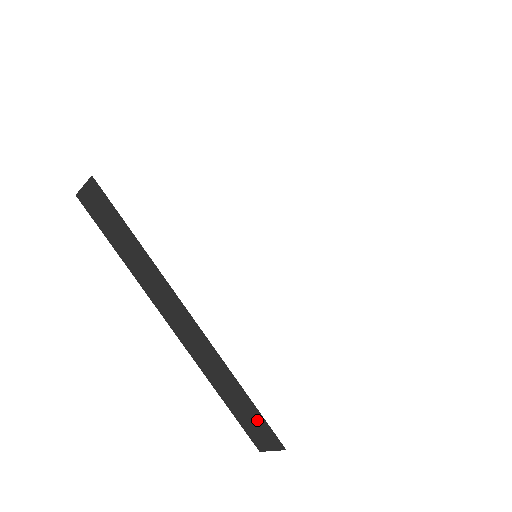
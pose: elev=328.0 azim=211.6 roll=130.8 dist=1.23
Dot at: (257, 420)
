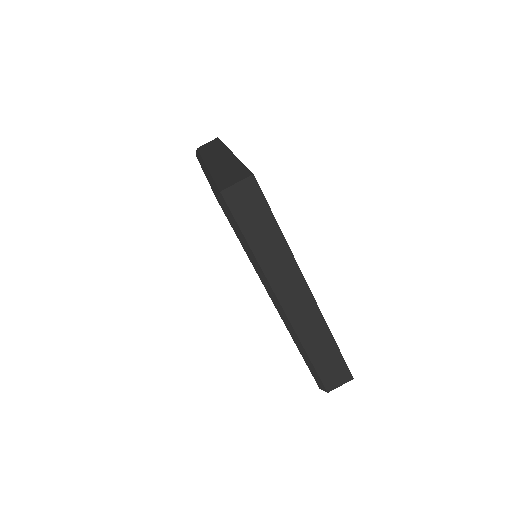
Dot at: (337, 363)
